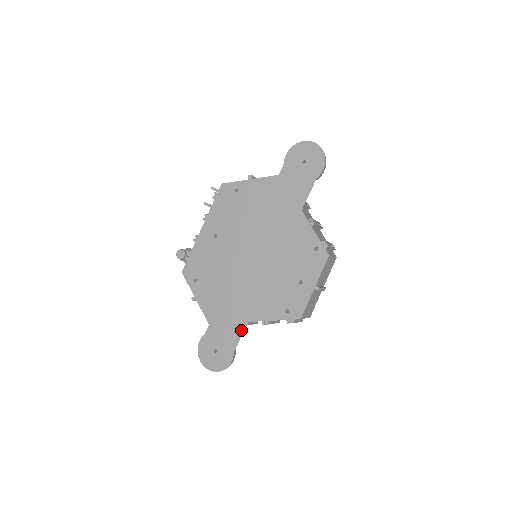
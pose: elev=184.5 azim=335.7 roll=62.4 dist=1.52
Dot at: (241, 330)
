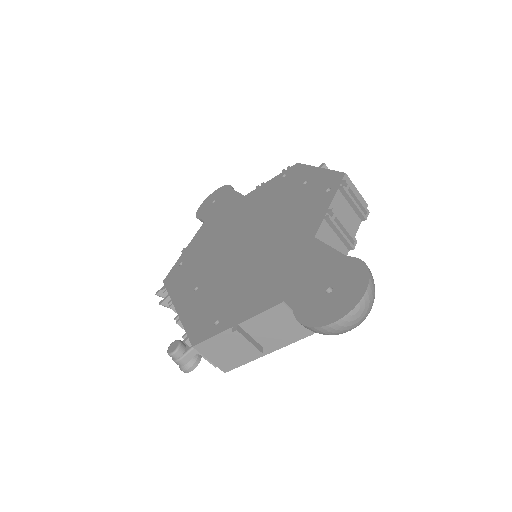
Dot at: (319, 247)
